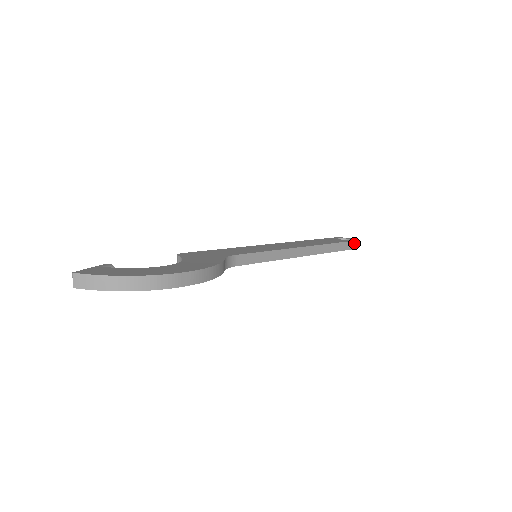
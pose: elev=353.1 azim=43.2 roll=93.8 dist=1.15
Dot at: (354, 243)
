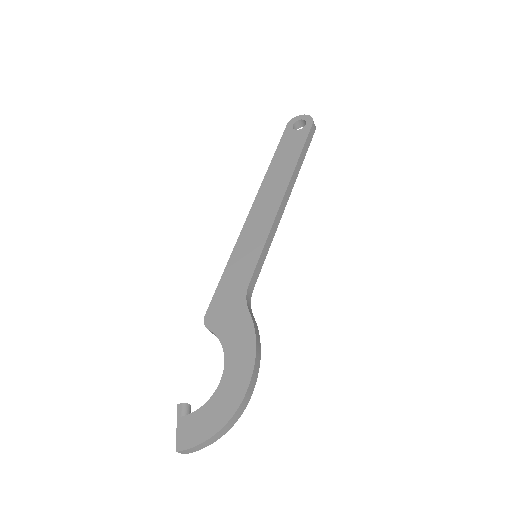
Dot at: (312, 127)
